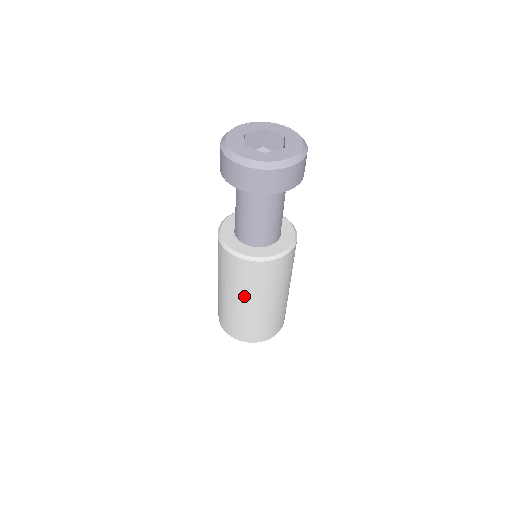
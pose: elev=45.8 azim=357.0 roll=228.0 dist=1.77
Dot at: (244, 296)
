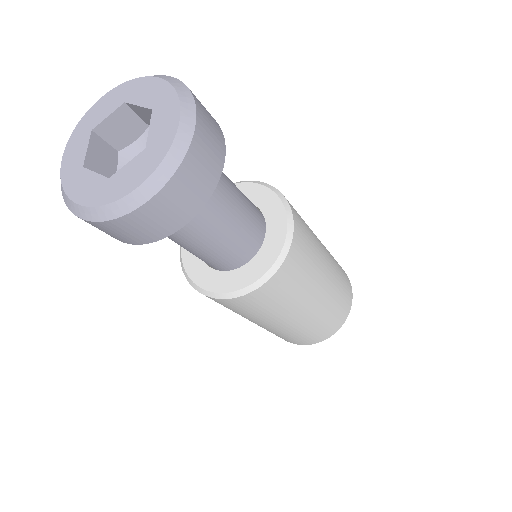
Dot at: (306, 300)
